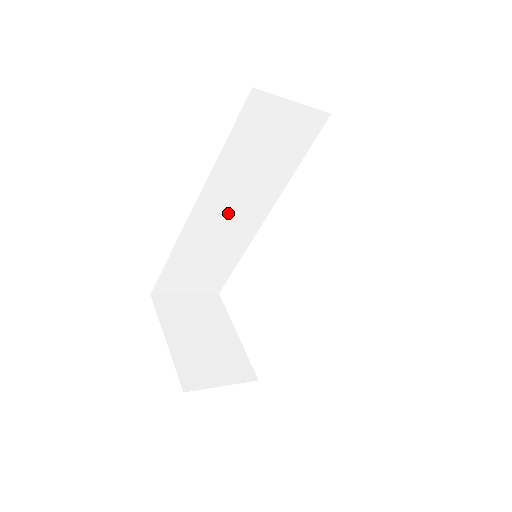
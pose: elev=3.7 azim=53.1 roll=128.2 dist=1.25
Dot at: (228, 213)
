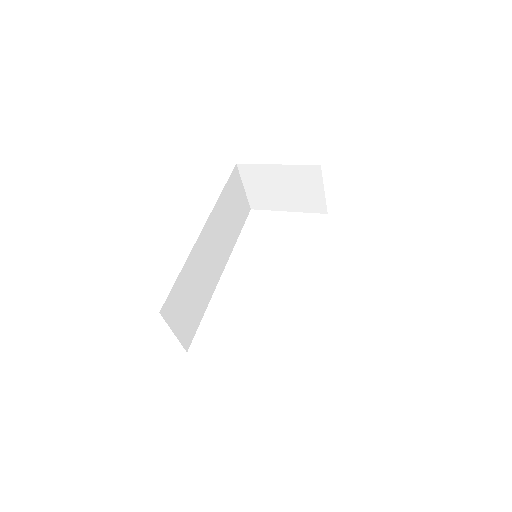
Dot at: (212, 250)
